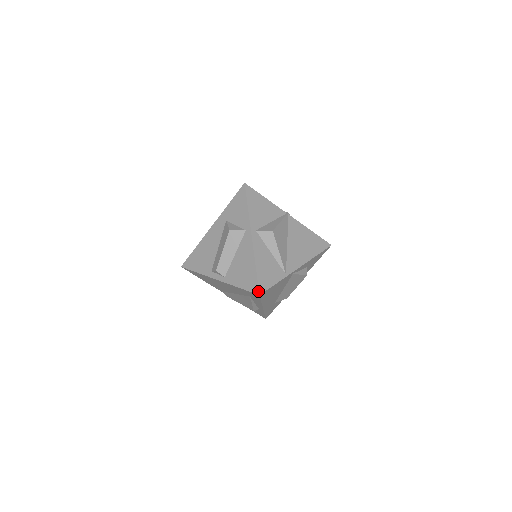
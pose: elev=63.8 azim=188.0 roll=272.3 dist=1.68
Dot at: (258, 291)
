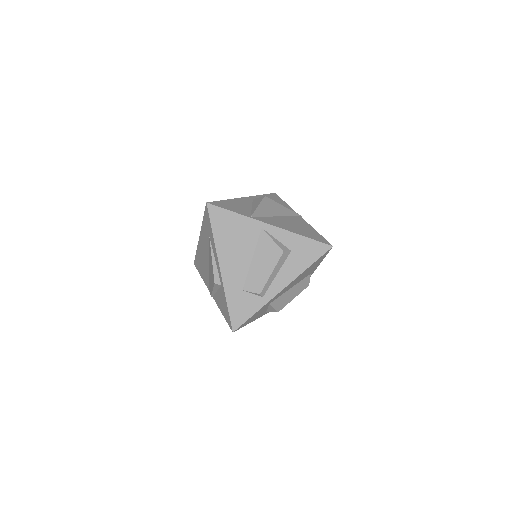
Dot at: (209, 202)
